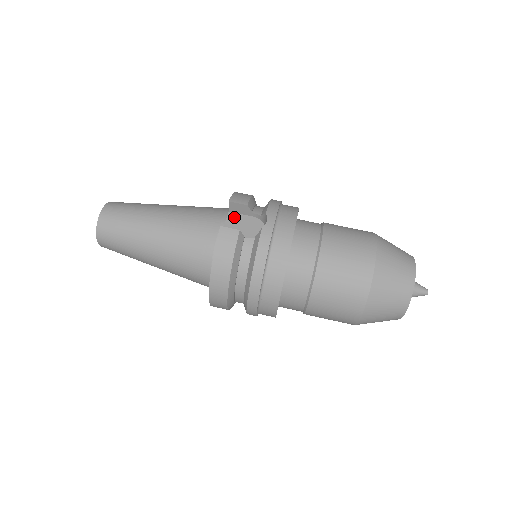
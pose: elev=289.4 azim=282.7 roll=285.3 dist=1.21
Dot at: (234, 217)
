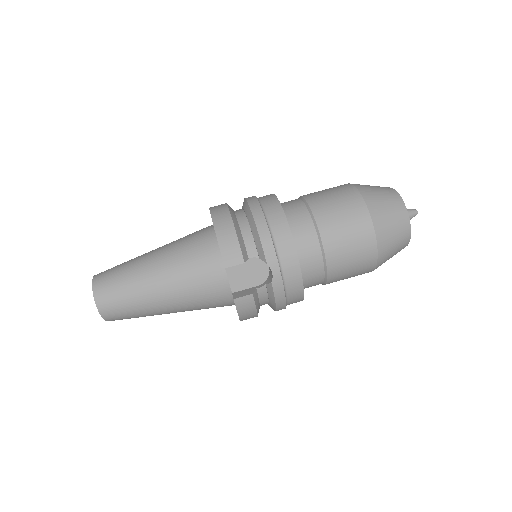
Dot at: (232, 267)
